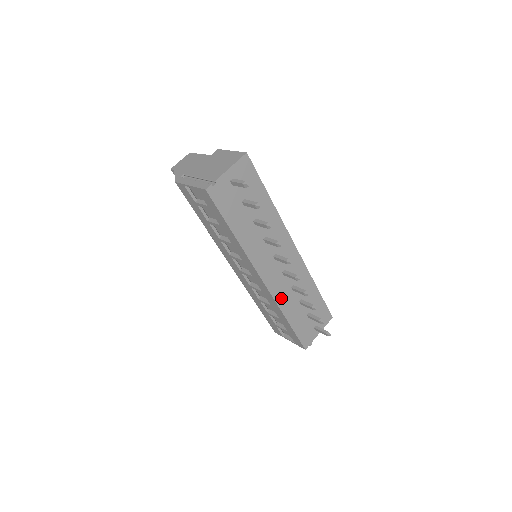
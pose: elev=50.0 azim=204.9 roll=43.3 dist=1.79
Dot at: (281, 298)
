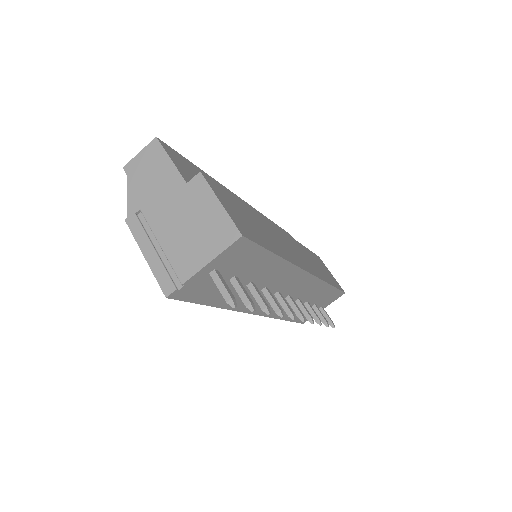
Dot at: occluded
